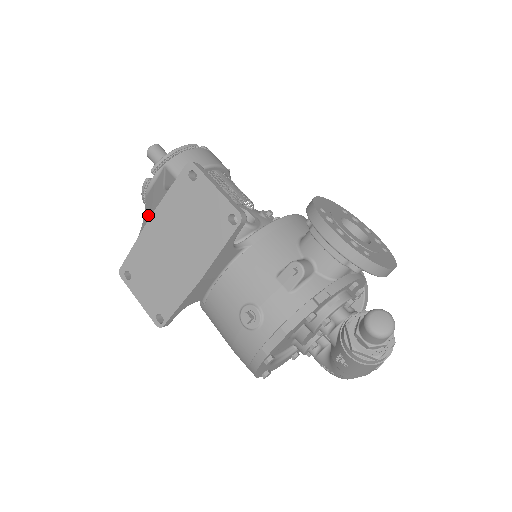
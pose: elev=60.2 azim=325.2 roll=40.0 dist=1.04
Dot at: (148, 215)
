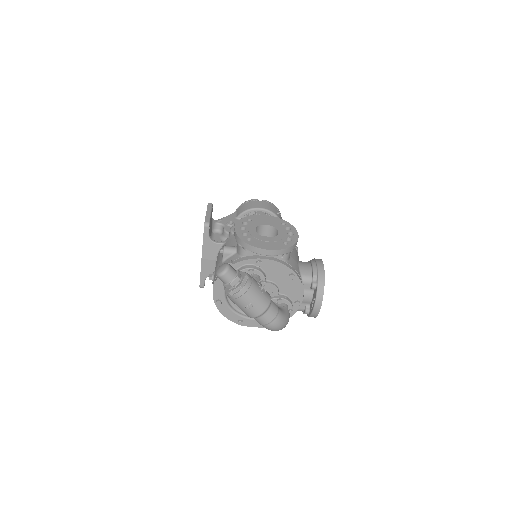
Dot at: occluded
